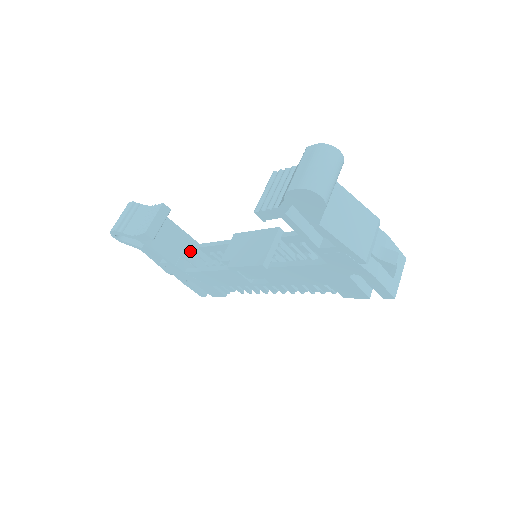
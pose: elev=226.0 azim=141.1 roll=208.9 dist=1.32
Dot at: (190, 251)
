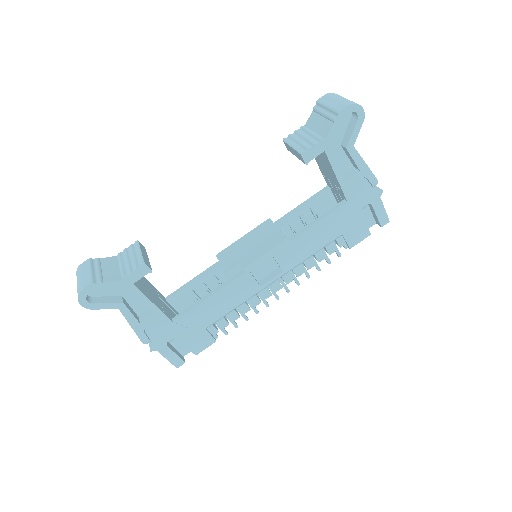
Dot at: (164, 303)
